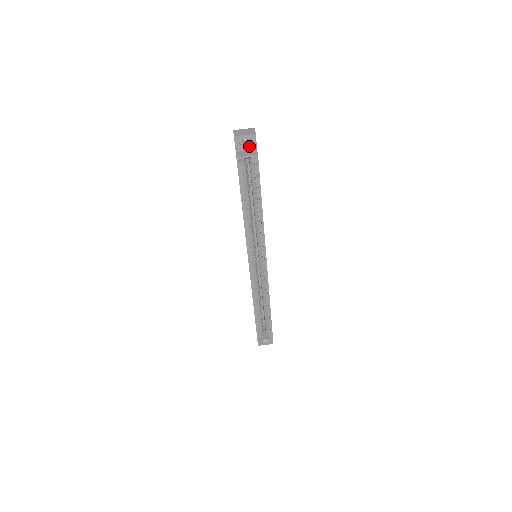
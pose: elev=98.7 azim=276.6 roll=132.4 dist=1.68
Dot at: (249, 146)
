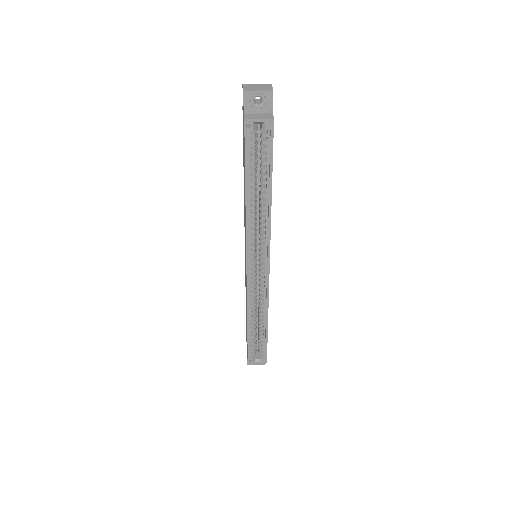
Dot at: (262, 107)
